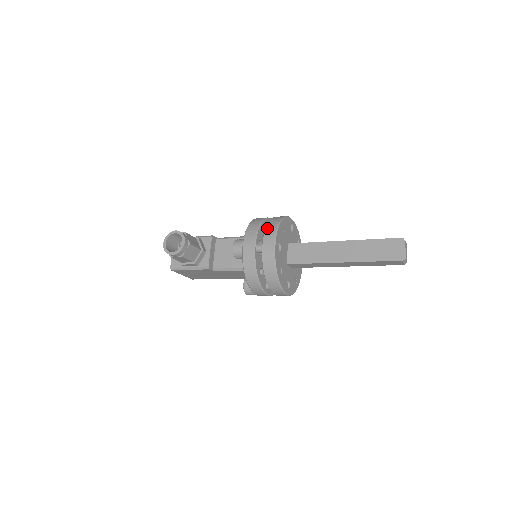
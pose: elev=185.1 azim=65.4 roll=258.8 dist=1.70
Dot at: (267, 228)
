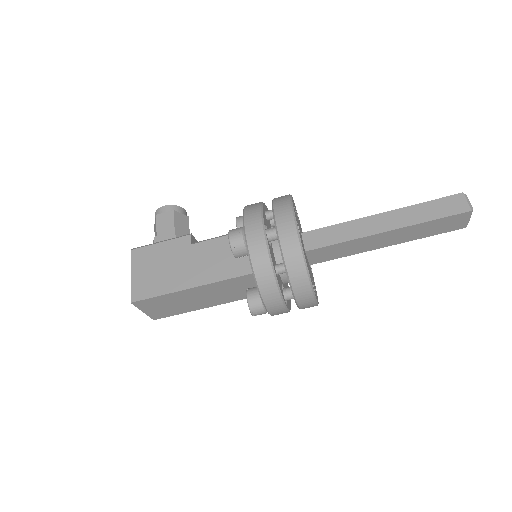
Dot at: occluded
